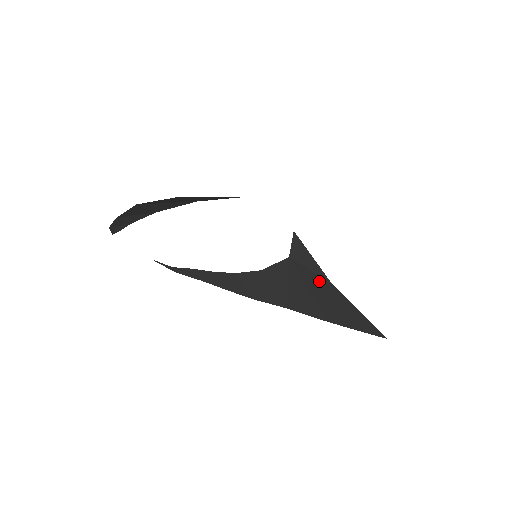
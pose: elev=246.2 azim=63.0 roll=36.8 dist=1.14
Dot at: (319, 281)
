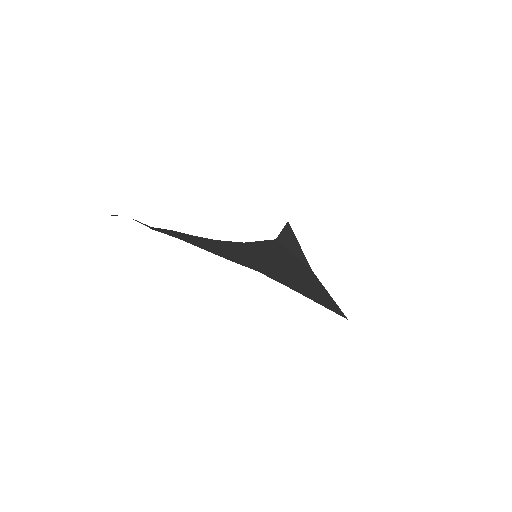
Dot at: (300, 265)
